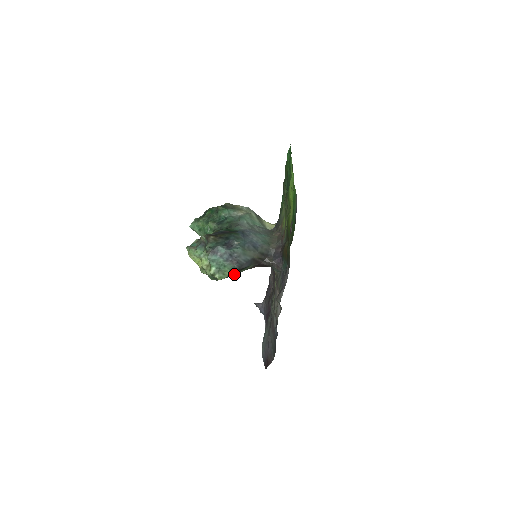
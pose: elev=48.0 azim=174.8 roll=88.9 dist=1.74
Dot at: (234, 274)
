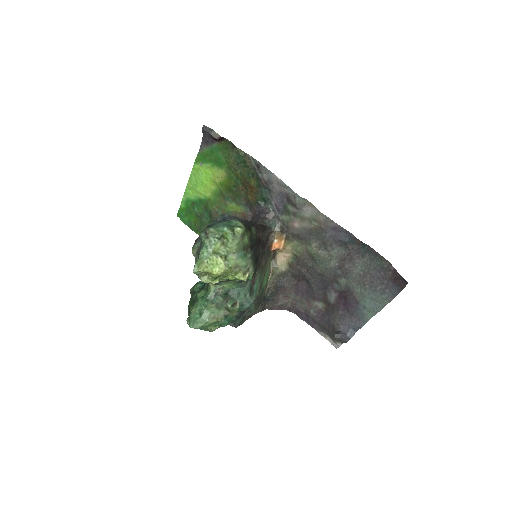
Dot at: (249, 234)
